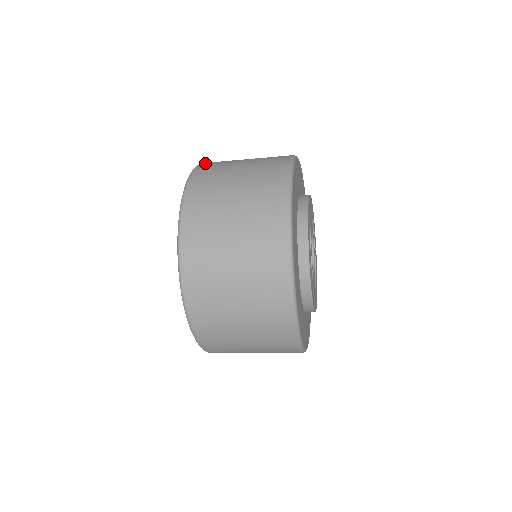
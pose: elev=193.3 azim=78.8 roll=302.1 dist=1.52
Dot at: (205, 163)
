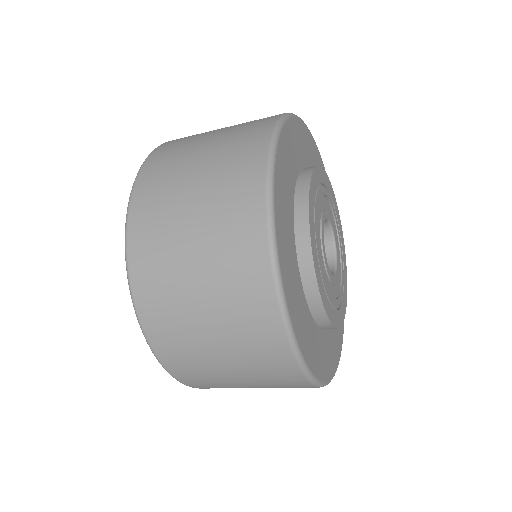
Dot at: occluded
